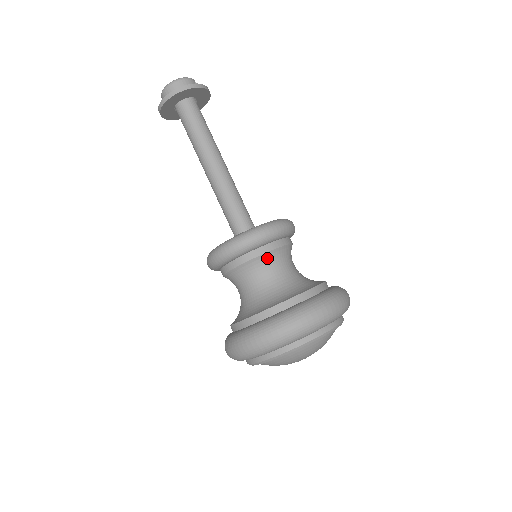
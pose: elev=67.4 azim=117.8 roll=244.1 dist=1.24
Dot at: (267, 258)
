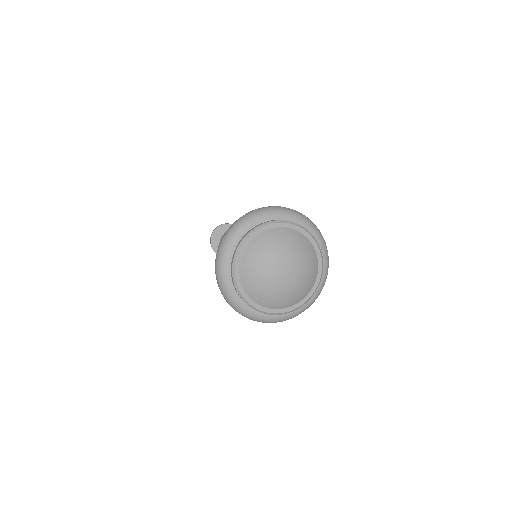
Dot at: occluded
